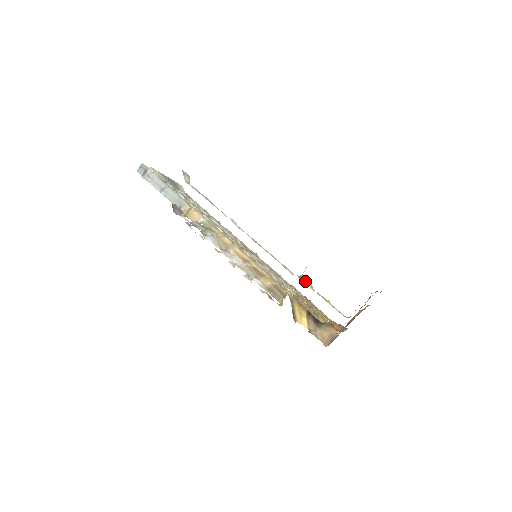
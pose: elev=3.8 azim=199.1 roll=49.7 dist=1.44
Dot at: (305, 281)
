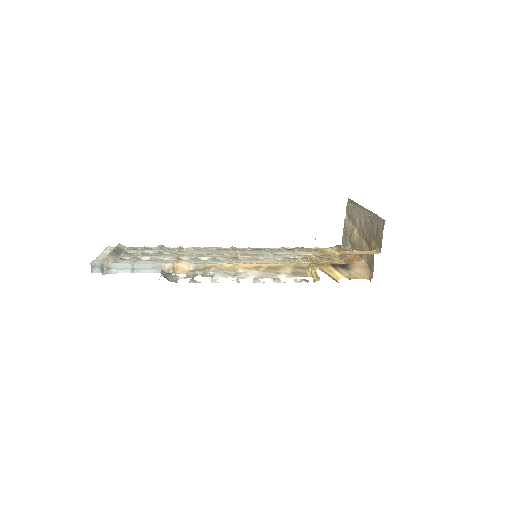
Dot at: (328, 251)
